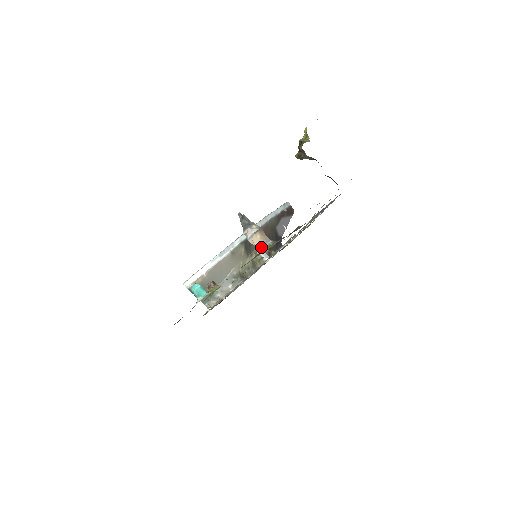
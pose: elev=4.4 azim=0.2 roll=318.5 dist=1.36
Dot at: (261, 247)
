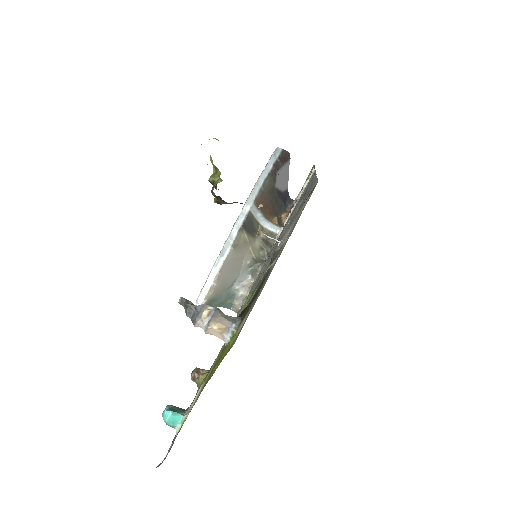
Dot at: (224, 338)
